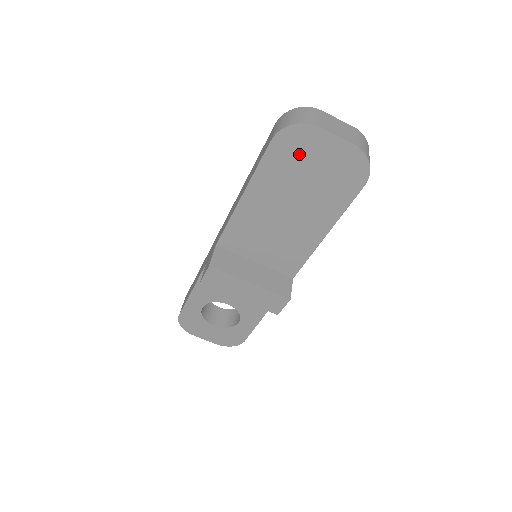
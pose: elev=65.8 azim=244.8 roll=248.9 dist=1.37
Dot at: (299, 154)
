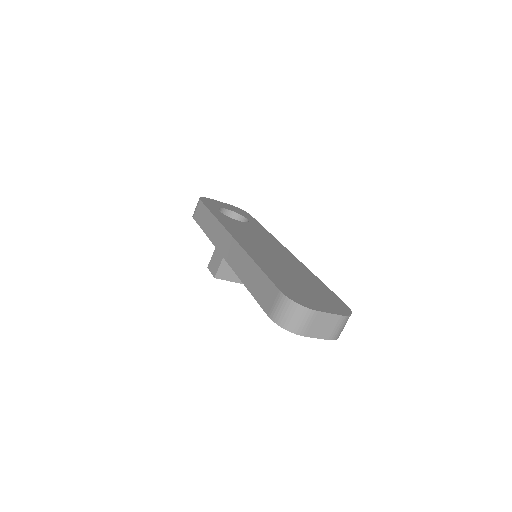
Dot at: occluded
